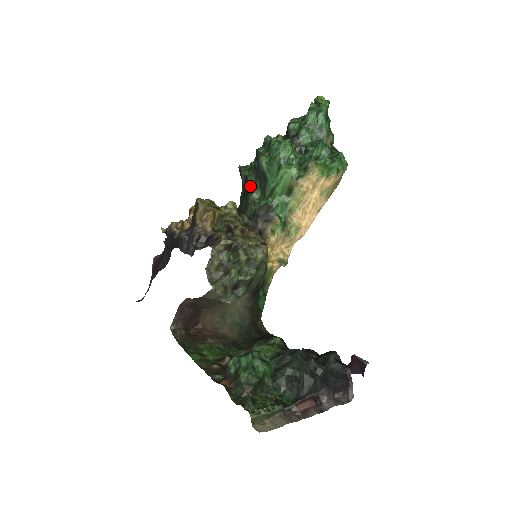
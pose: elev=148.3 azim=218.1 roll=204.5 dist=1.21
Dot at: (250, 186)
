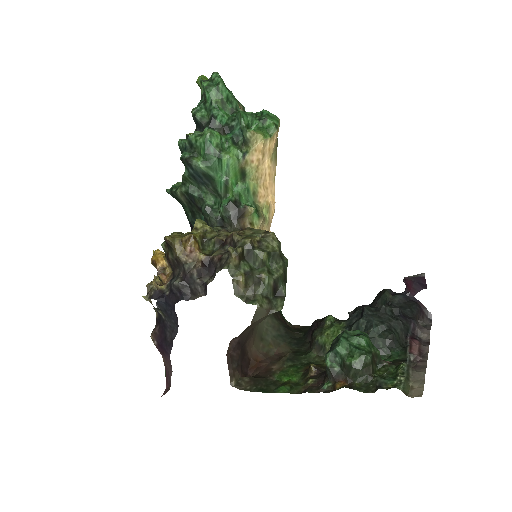
Dot at: (197, 198)
